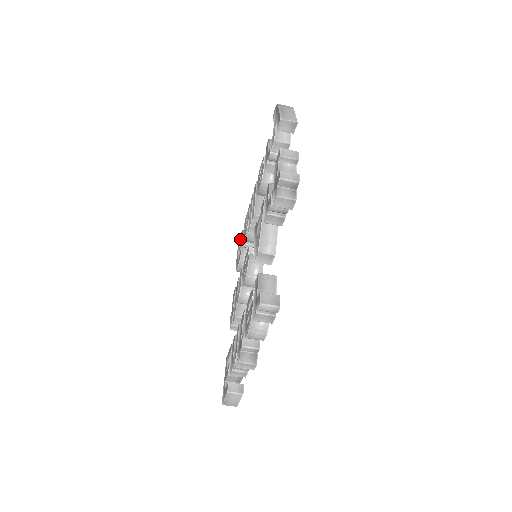
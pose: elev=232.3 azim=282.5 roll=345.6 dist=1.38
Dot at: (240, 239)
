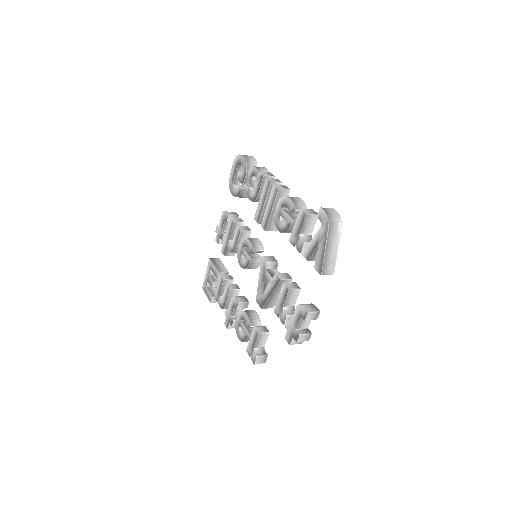
Dot at: (241, 164)
